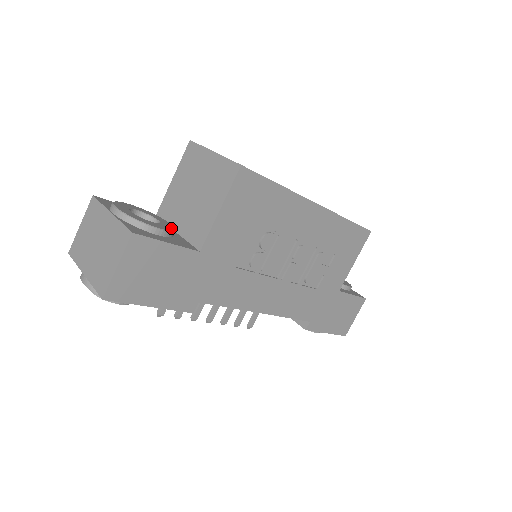
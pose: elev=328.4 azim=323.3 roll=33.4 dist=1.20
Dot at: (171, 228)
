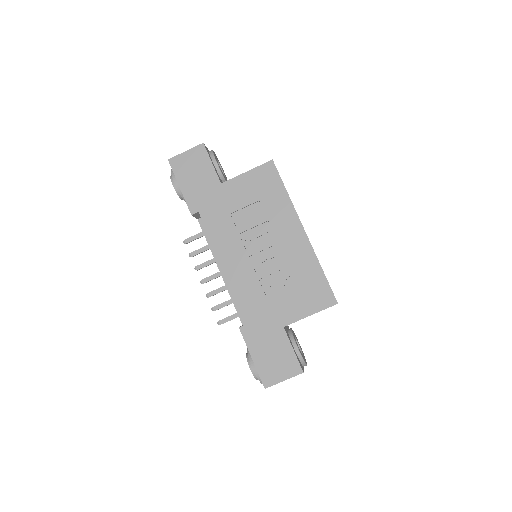
Dot at: occluded
